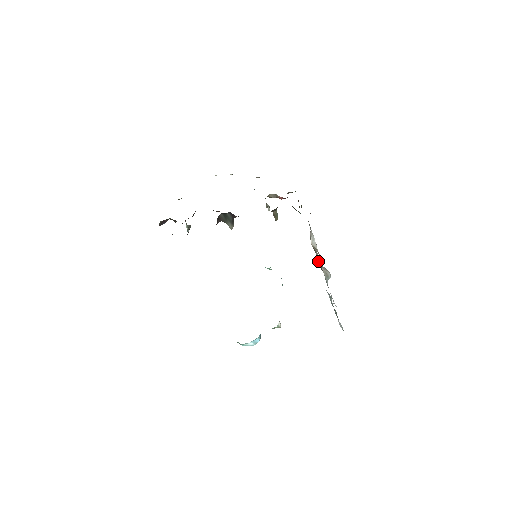
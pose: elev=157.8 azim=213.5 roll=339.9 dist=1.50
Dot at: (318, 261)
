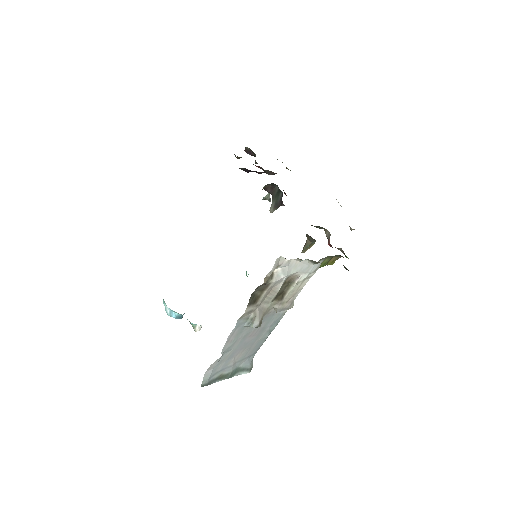
Dot at: (260, 291)
